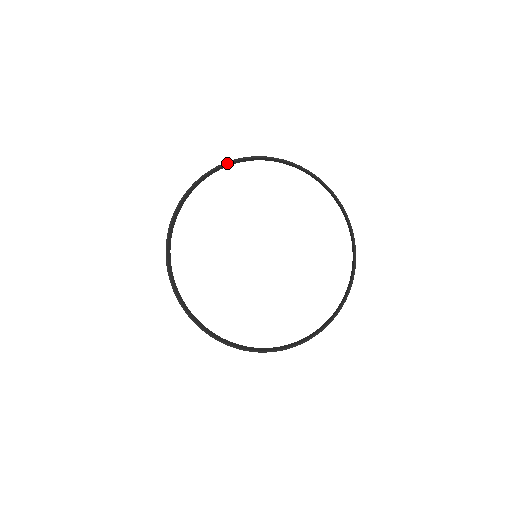
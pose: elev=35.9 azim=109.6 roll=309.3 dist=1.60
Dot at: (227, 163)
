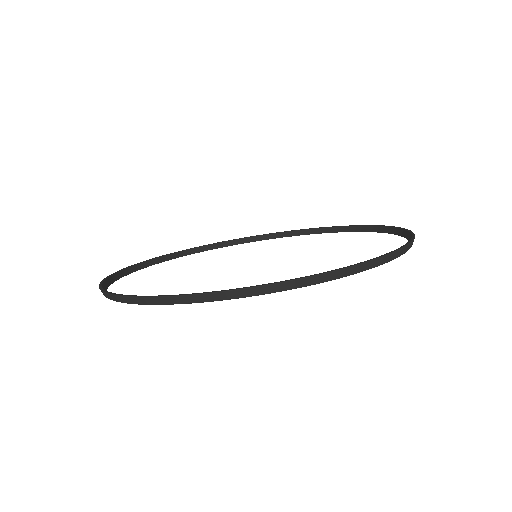
Dot at: (247, 237)
